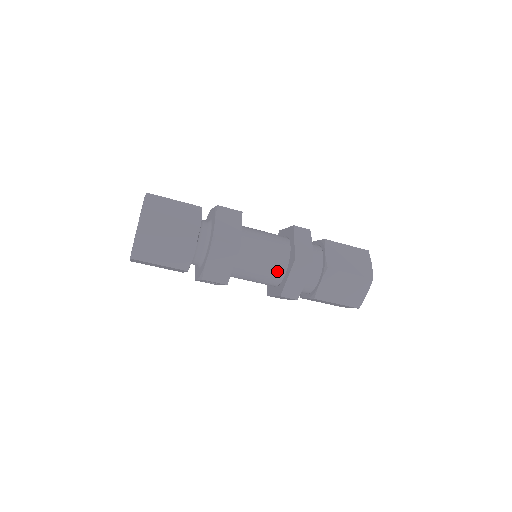
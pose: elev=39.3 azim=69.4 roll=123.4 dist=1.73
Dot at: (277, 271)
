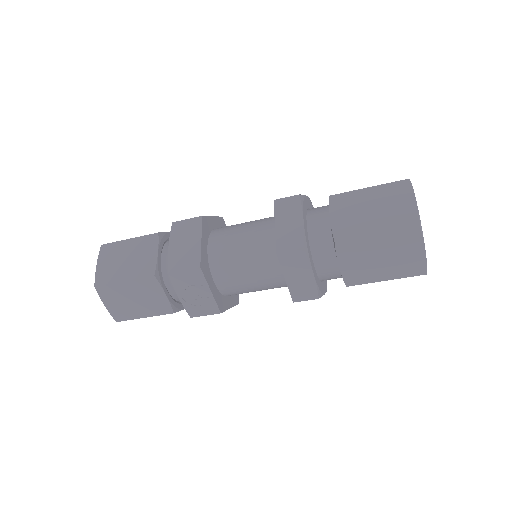
Dot at: (267, 235)
